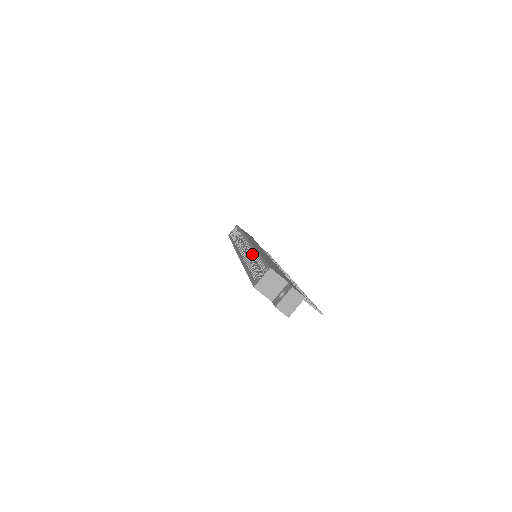
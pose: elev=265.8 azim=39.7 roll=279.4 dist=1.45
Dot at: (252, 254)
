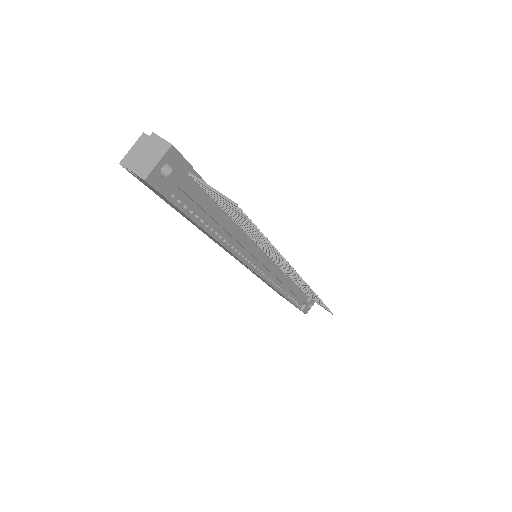
Dot at: occluded
